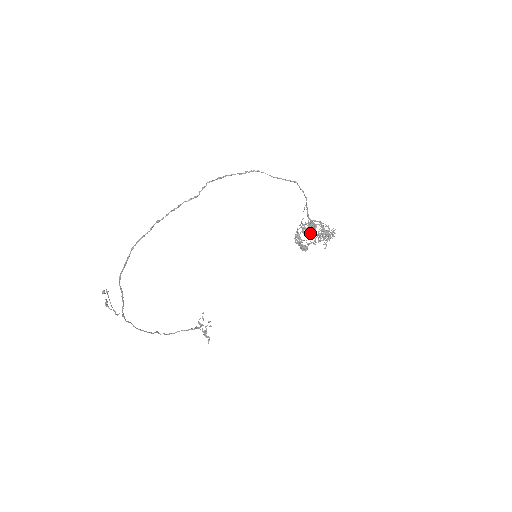
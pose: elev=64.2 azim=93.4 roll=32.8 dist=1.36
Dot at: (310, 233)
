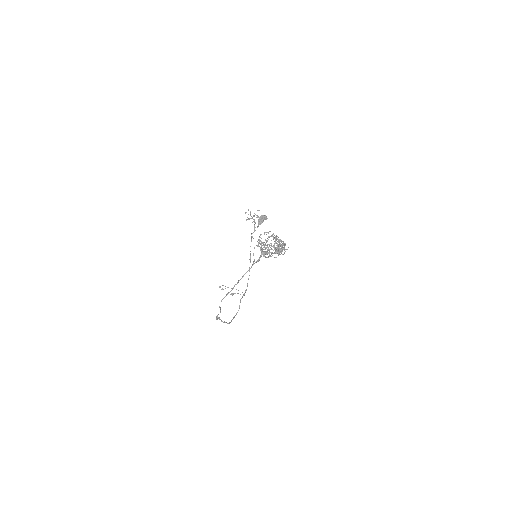
Dot at: occluded
